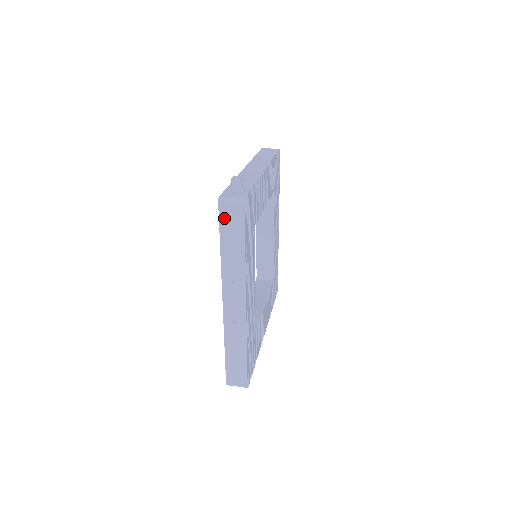
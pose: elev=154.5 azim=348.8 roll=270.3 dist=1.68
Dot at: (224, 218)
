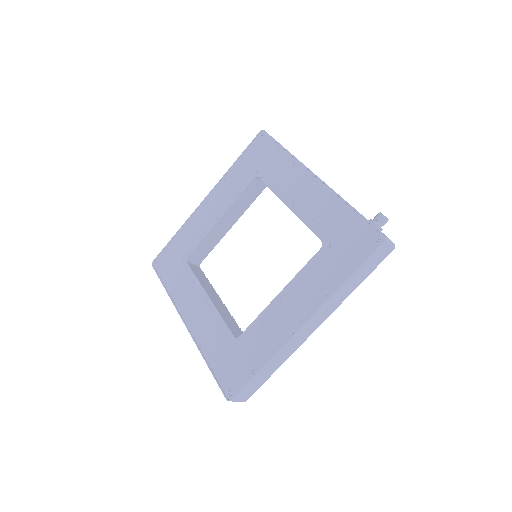
Dot at: (374, 255)
